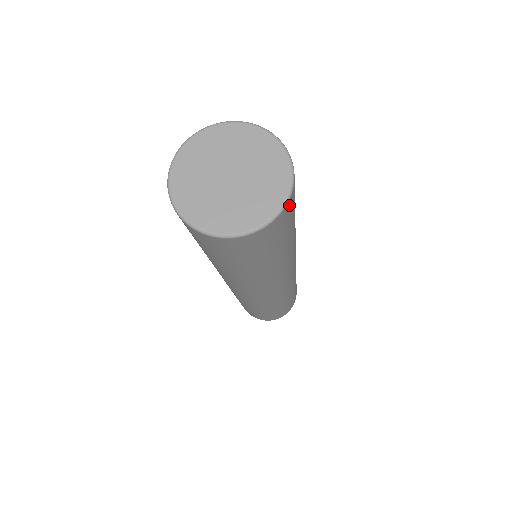
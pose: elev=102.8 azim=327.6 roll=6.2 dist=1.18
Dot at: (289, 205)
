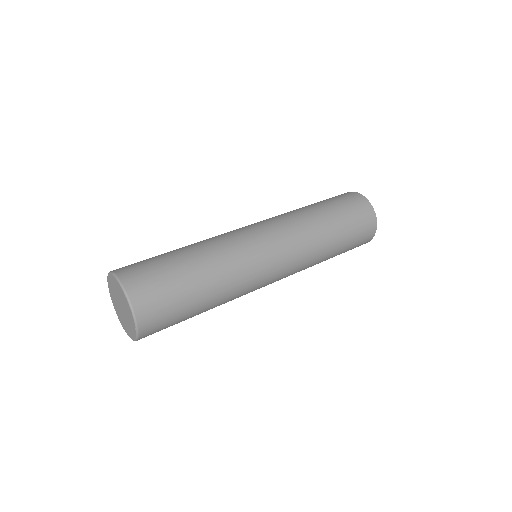
Dot at: (135, 292)
